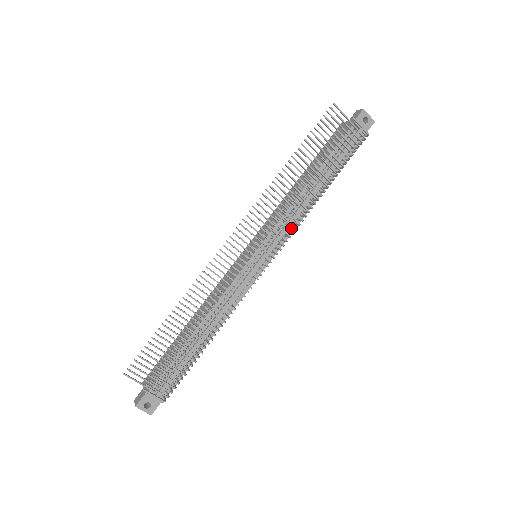
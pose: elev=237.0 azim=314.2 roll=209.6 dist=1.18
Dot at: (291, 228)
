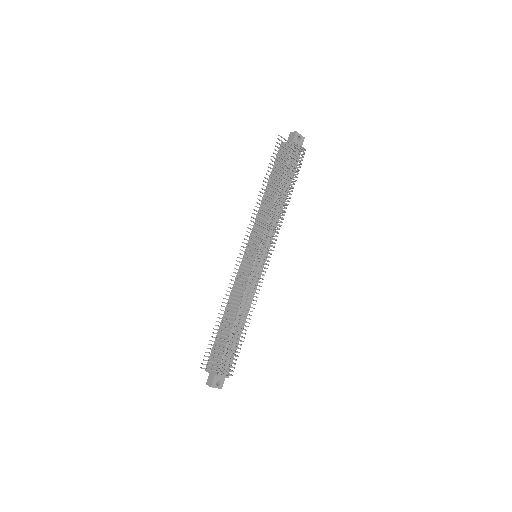
Dot at: (274, 229)
